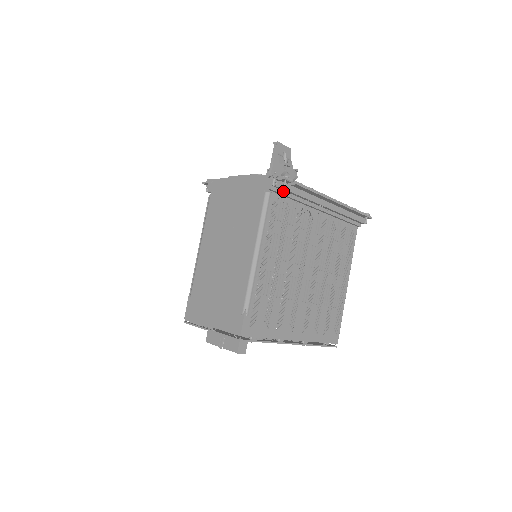
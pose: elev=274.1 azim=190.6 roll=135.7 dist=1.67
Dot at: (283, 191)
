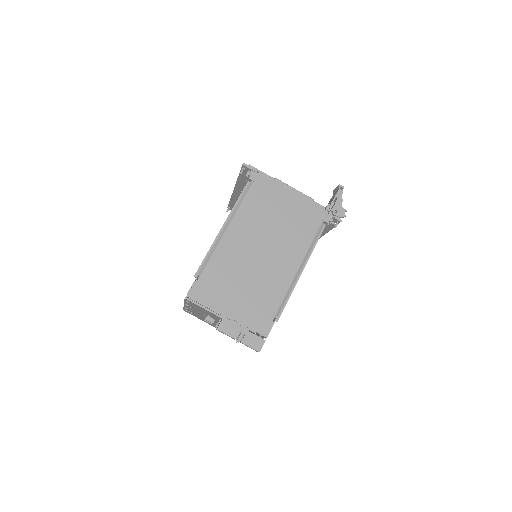
Dot at: occluded
